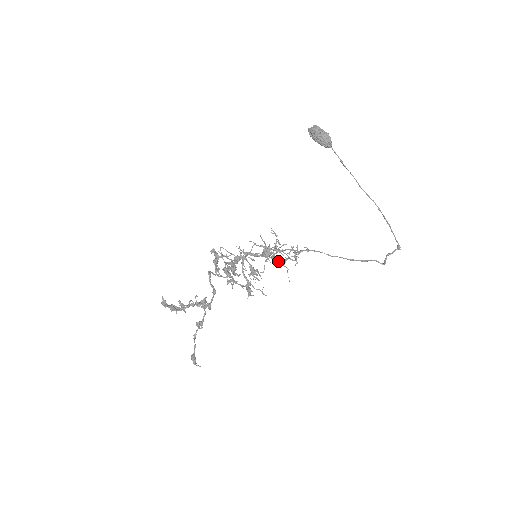
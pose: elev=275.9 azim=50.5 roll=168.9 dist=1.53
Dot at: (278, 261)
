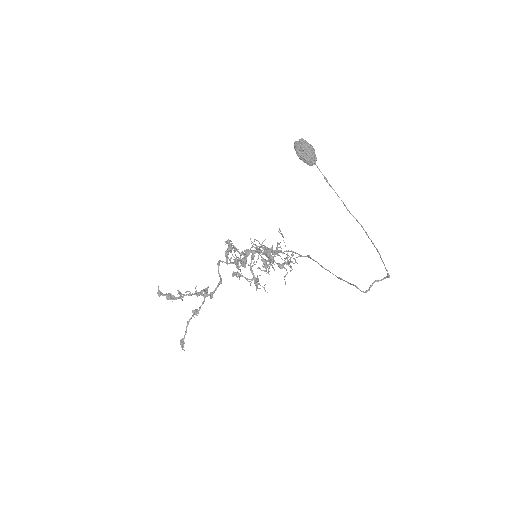
Dot at: (277, 263)
